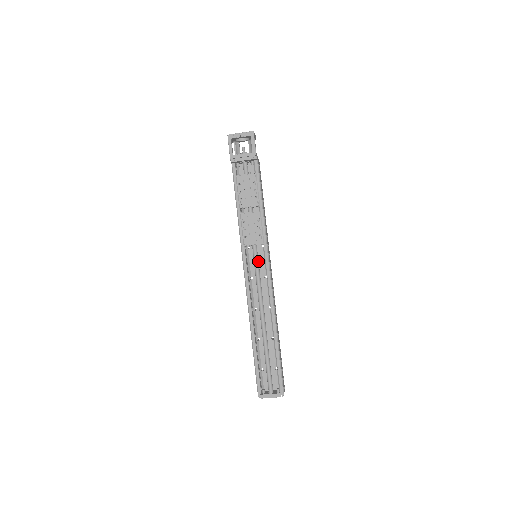
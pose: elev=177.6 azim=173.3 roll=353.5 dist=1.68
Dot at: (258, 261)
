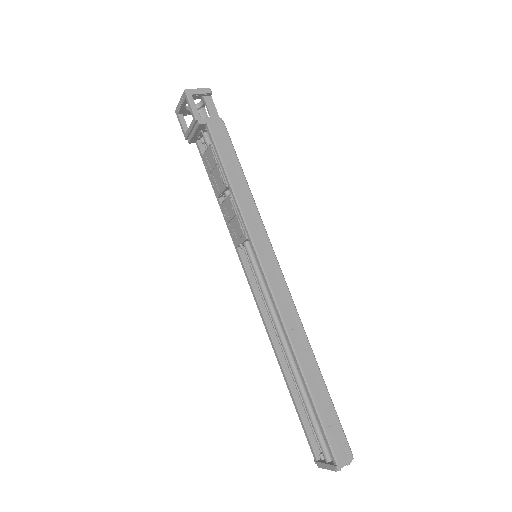
Dot at: (255, 264)
